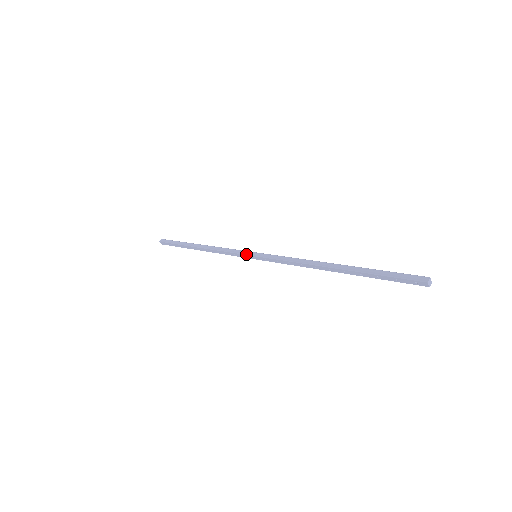
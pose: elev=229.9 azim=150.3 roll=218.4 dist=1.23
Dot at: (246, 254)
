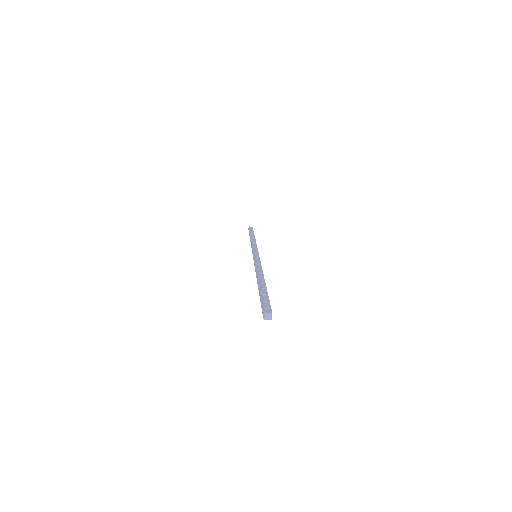
Dot at: occluded
